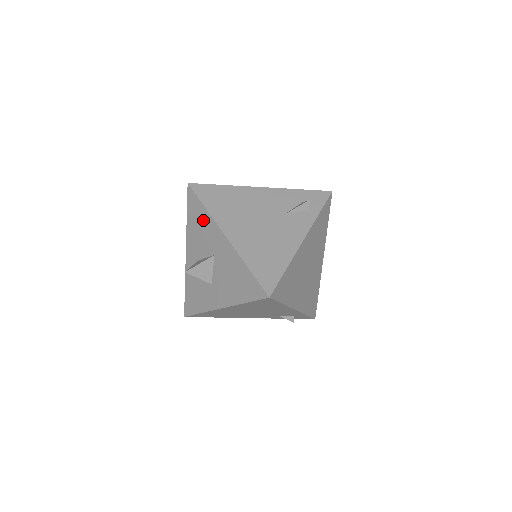
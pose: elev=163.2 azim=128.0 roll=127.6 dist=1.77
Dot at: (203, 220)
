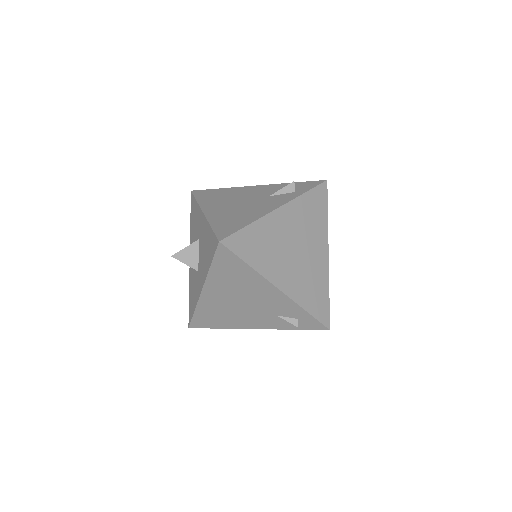
Dot at: (195, 213)
